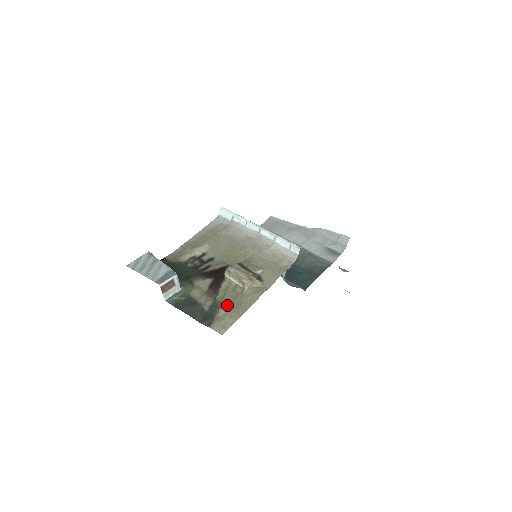
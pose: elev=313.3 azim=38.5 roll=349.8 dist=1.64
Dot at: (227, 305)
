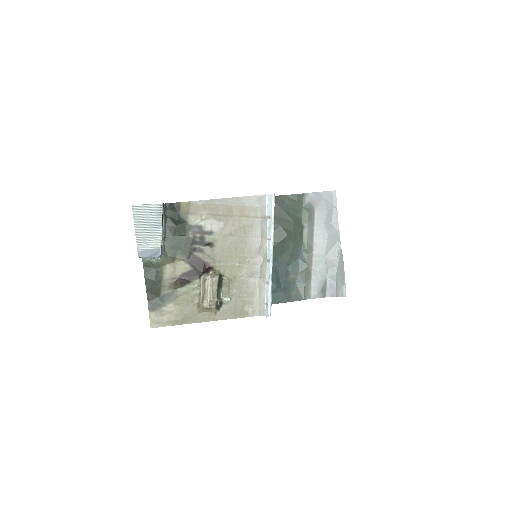
Dot at: (177, 306)
